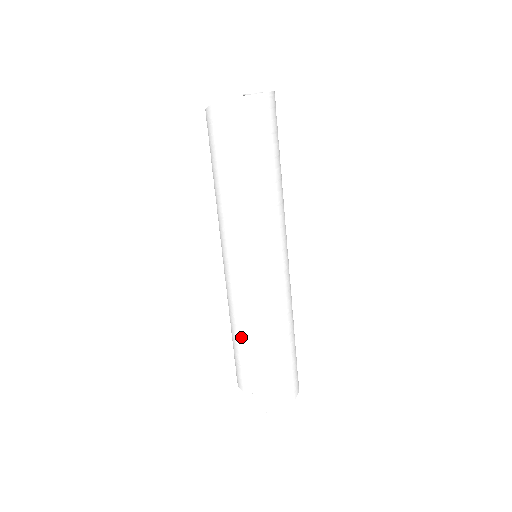
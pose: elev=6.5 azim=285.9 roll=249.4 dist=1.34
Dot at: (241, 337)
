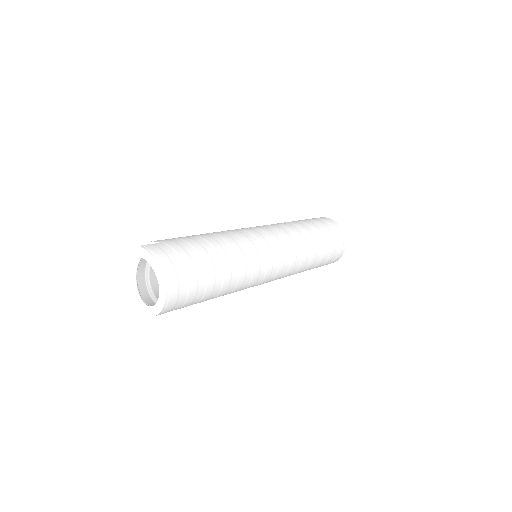
Dot at: occluded
